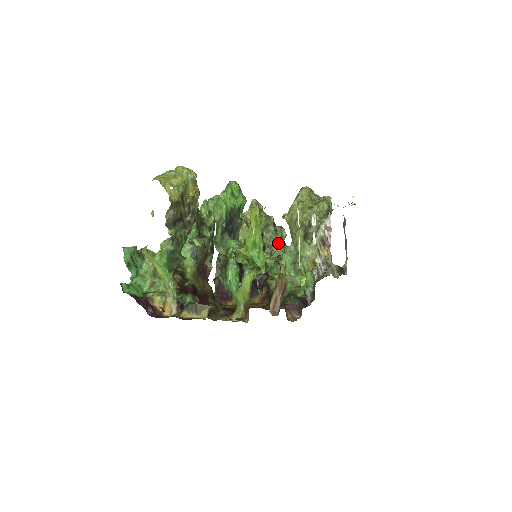
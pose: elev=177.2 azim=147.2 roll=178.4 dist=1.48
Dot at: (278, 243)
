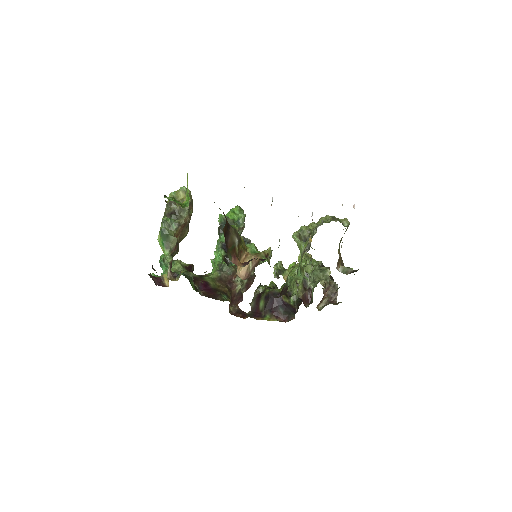
Dot at: (321, 278)
